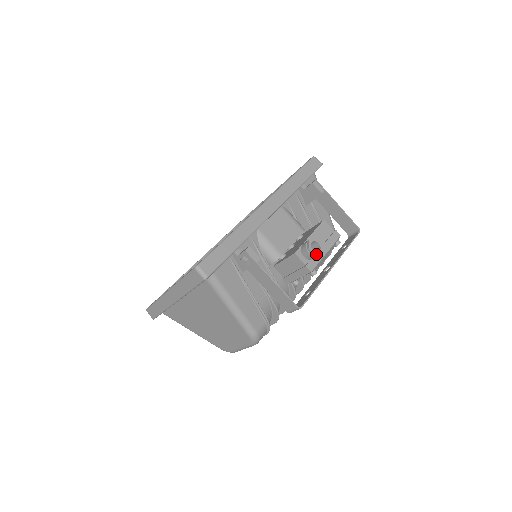
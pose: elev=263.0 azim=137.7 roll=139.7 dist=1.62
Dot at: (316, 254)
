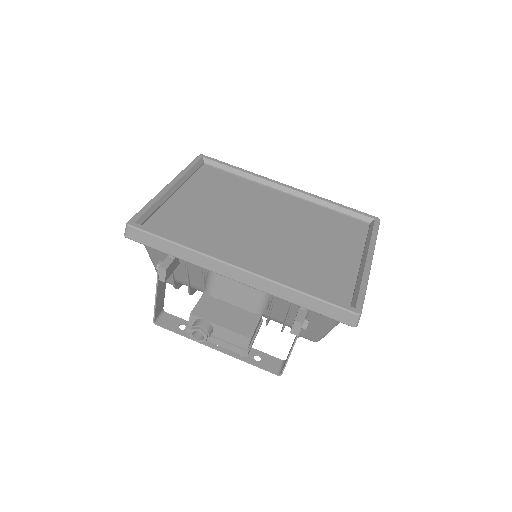
Dot at: (192, 337)
